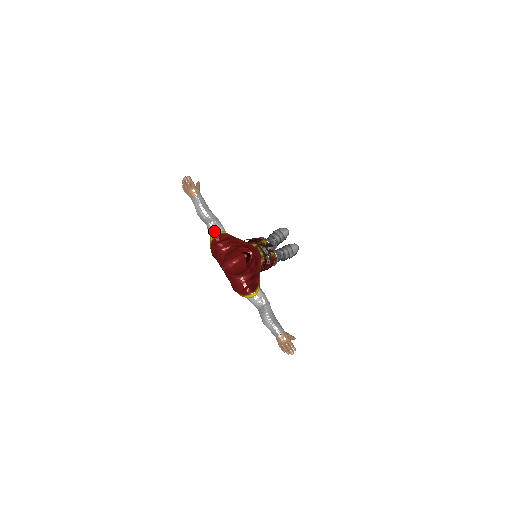
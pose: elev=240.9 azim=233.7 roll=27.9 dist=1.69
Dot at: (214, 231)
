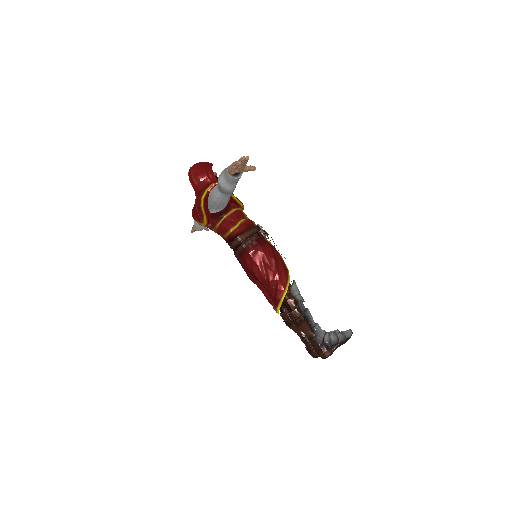
Dot at: occluded
